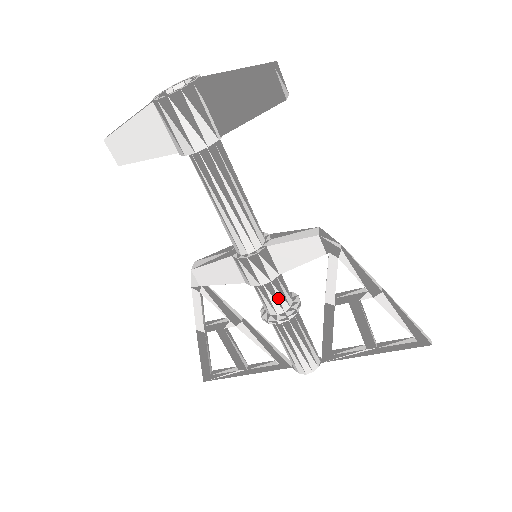
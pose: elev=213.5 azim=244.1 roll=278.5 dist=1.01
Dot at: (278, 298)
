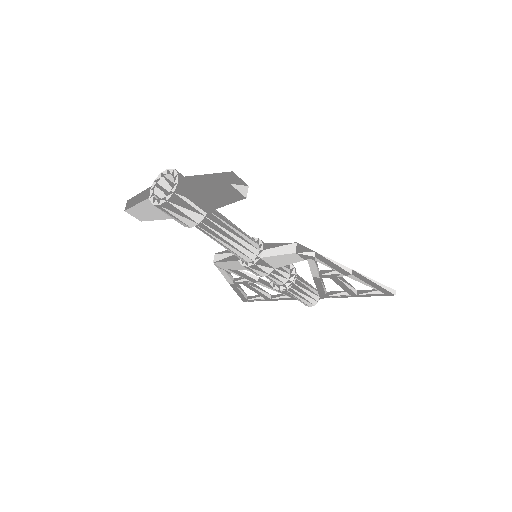
Dot at: (278, 278)
